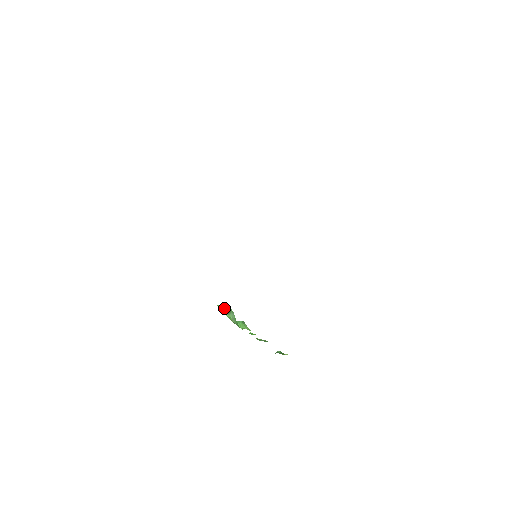
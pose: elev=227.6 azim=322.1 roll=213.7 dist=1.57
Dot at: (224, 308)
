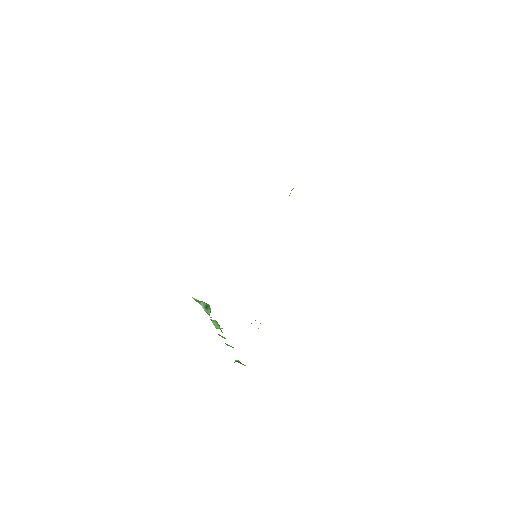
Dot at: (203, 302)
